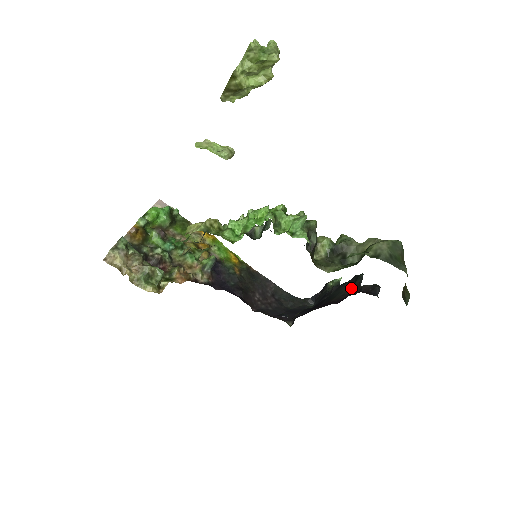
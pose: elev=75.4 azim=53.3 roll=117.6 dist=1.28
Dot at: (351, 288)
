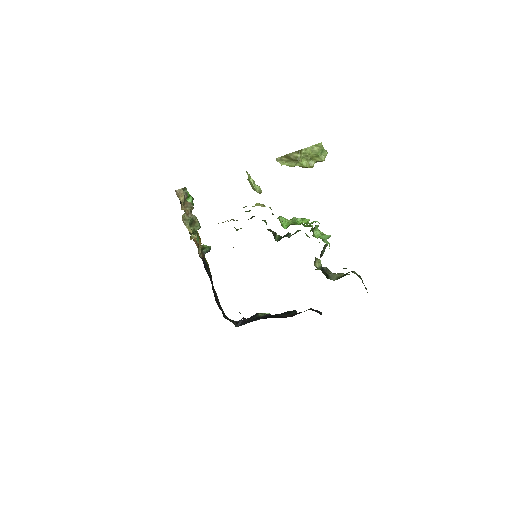
Dot at: (287, 315)
